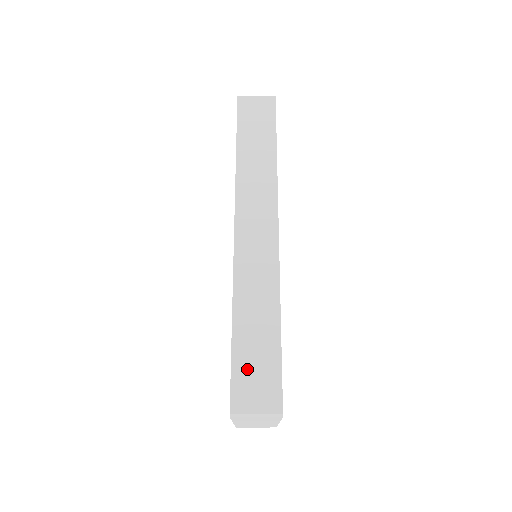
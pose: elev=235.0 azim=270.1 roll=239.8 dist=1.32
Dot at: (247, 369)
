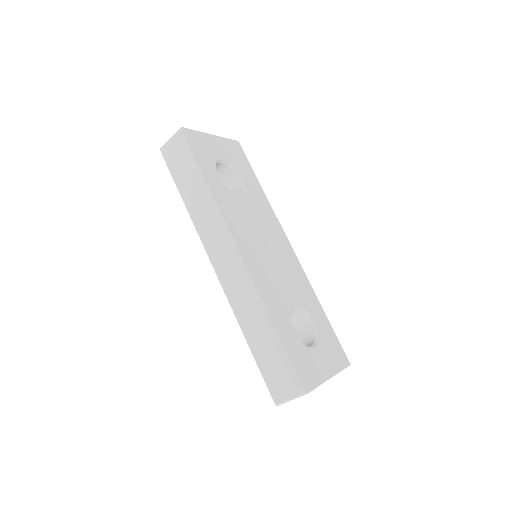
Dot at: (270, 370)
